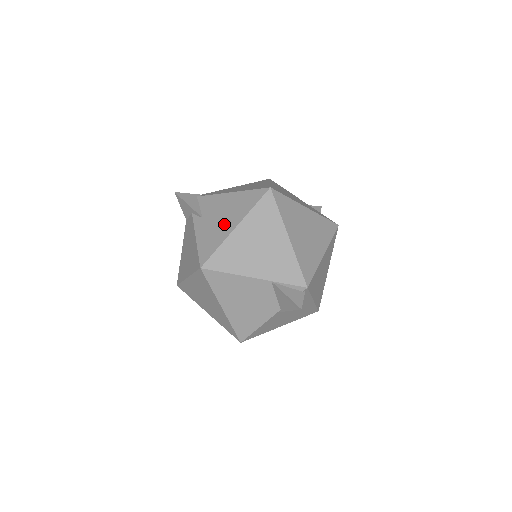
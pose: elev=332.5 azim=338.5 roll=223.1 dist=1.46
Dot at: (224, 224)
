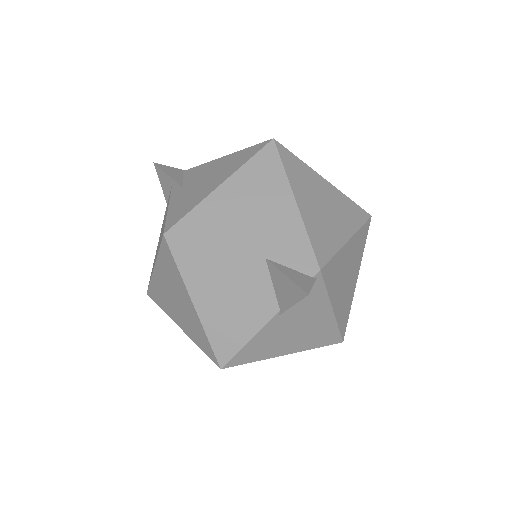
Dot at: (207, 185)
